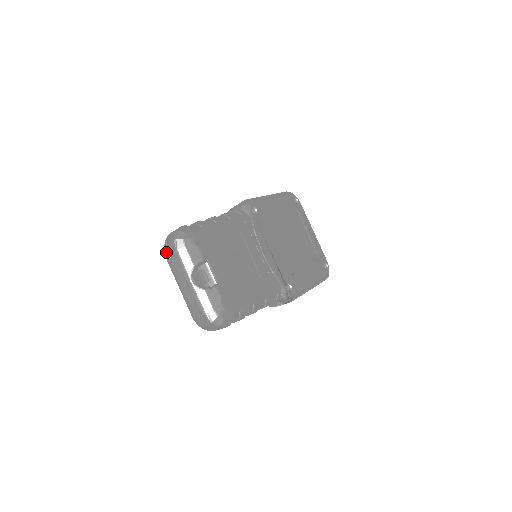
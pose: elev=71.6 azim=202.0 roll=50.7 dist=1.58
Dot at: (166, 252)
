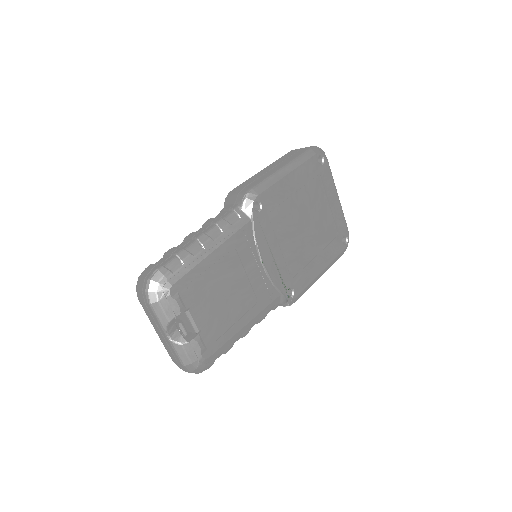
Dot at: (138, 298)
